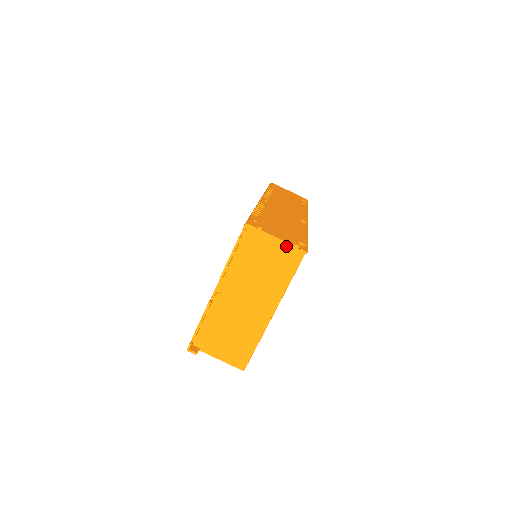
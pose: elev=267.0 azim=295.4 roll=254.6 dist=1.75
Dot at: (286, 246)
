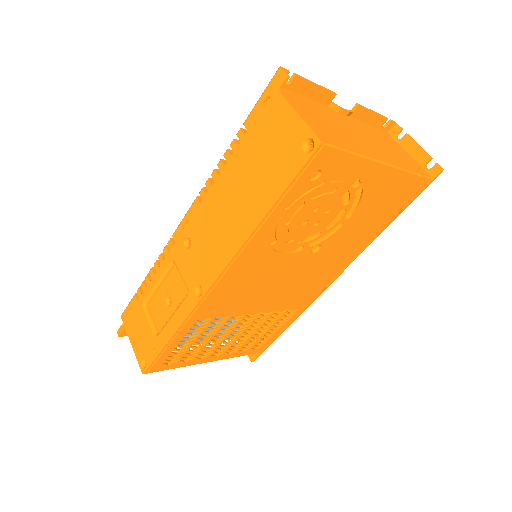
Dot at: (415, 162)
